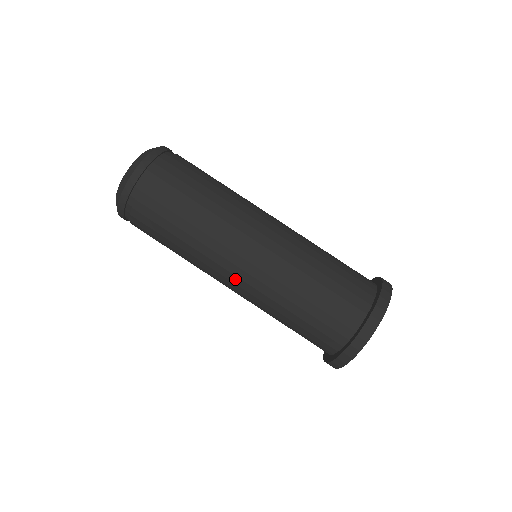
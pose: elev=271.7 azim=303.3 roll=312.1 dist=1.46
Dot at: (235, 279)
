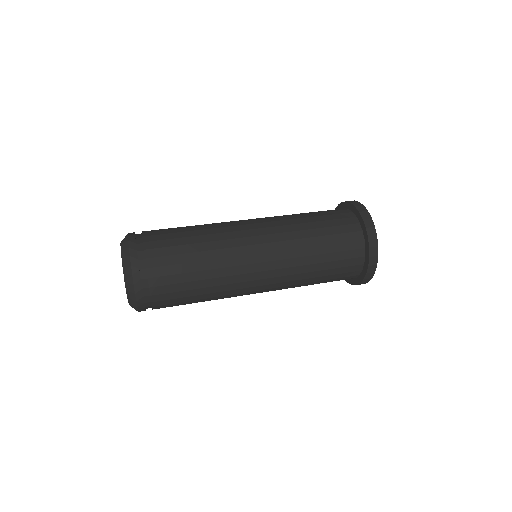
Dot at: (263, 266)
